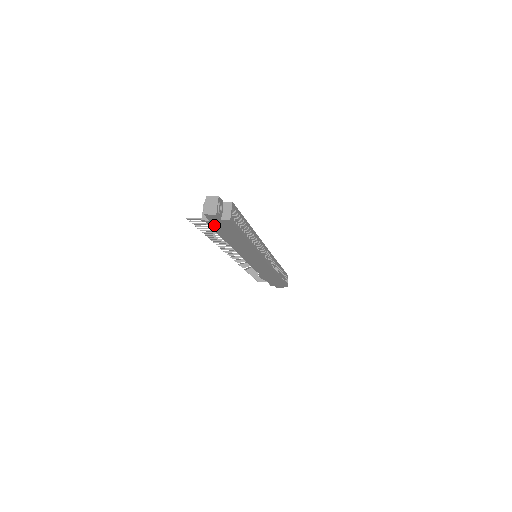
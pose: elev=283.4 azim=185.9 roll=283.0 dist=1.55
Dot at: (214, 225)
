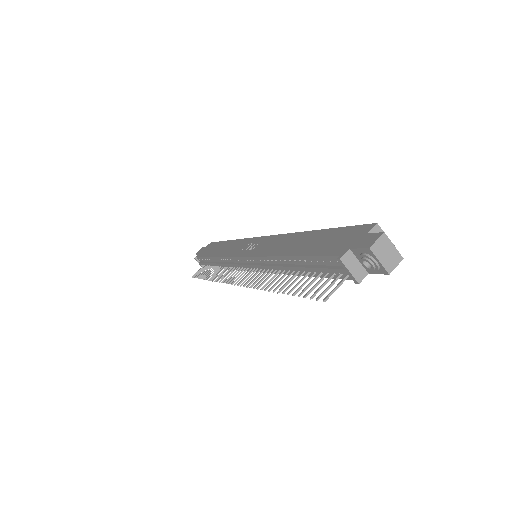
Dot at: occluded
